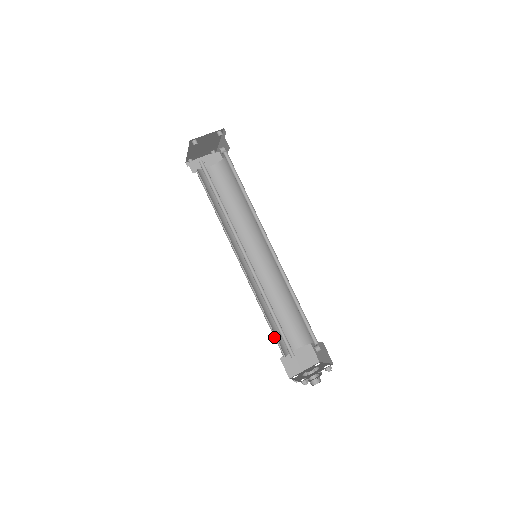
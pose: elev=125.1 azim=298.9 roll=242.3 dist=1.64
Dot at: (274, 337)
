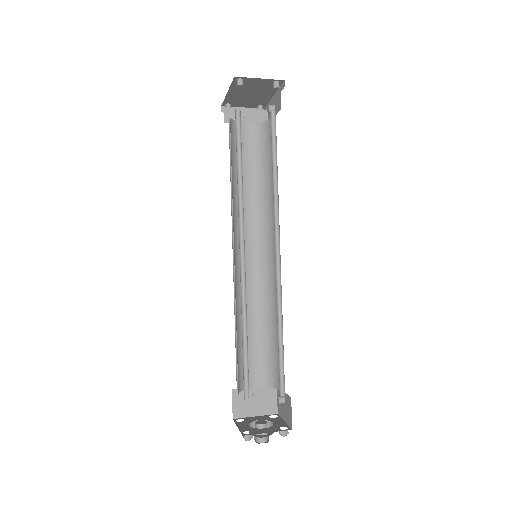
Dot at: (236, 362)
